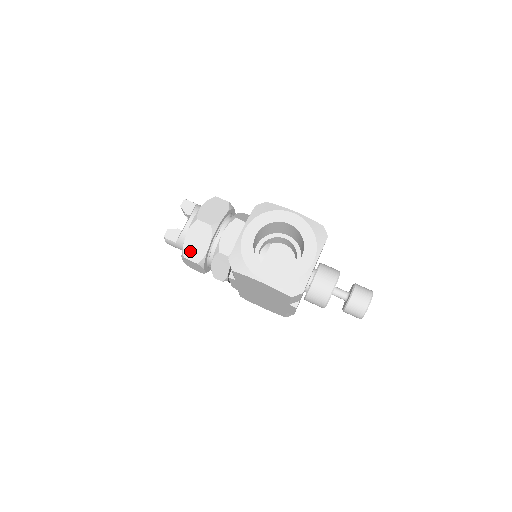
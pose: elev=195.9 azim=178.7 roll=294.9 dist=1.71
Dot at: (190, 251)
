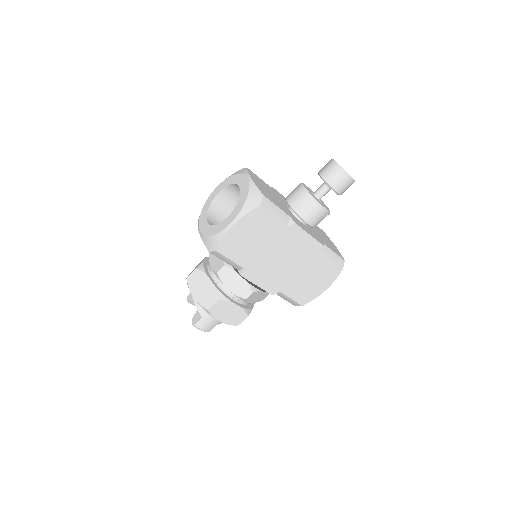
Dot at: (206, 301)
